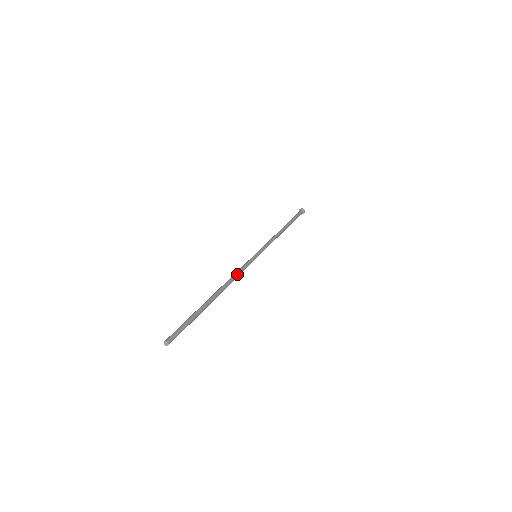
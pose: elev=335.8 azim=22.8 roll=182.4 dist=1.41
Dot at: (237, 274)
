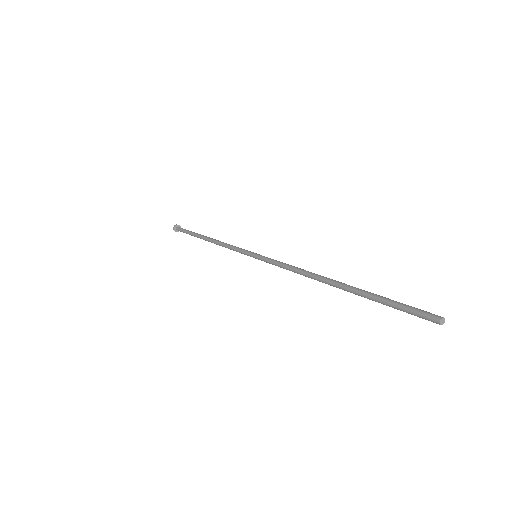
Dot at: (295, 267)
